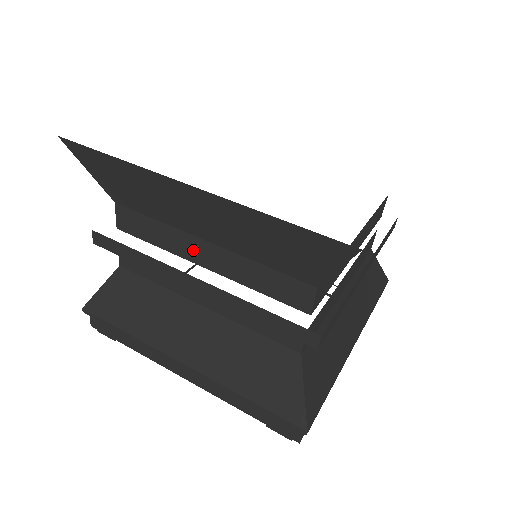
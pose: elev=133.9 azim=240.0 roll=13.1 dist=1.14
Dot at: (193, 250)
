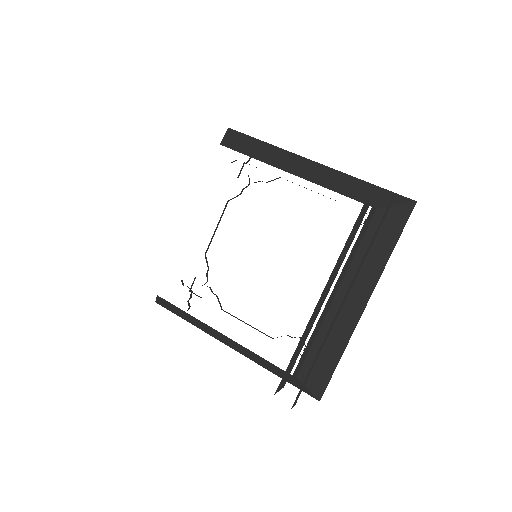
Dot at: occluded
